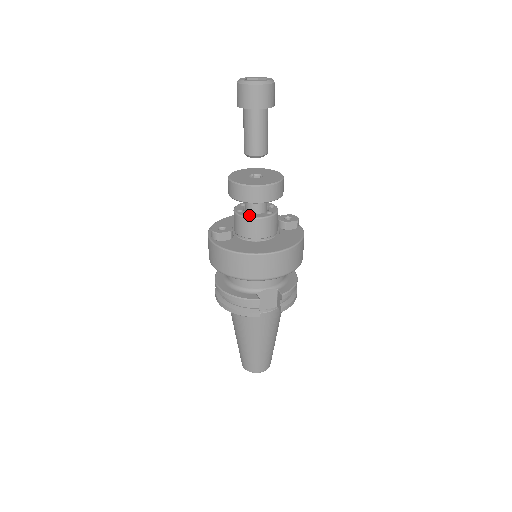
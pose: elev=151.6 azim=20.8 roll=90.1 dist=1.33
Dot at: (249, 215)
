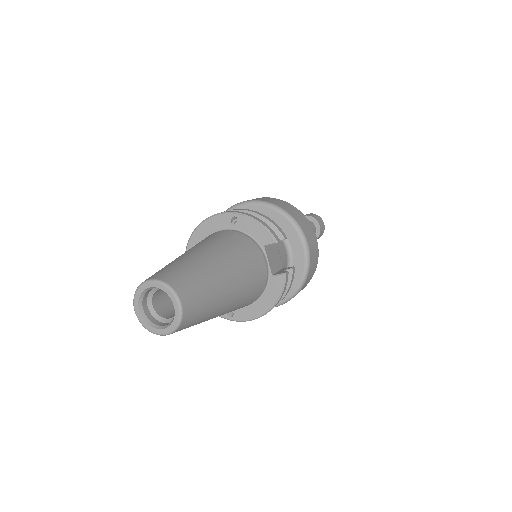
Dot at: occluded
